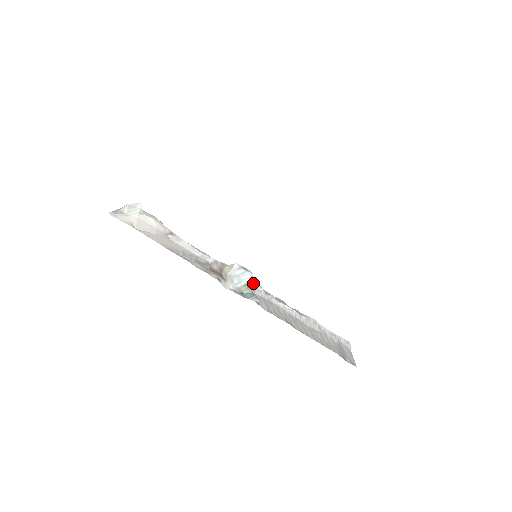
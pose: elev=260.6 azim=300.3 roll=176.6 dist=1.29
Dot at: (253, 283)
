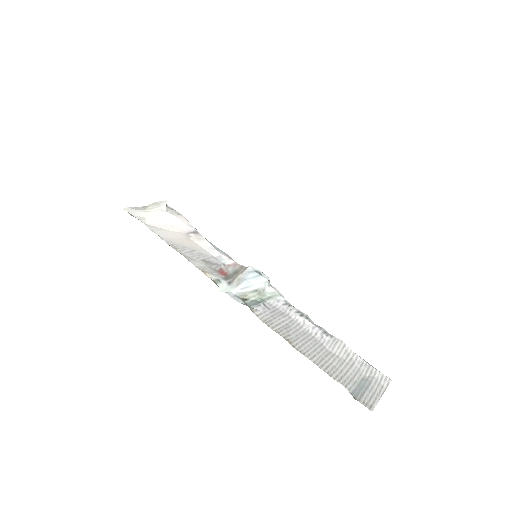
Dot at: (270, 290)
